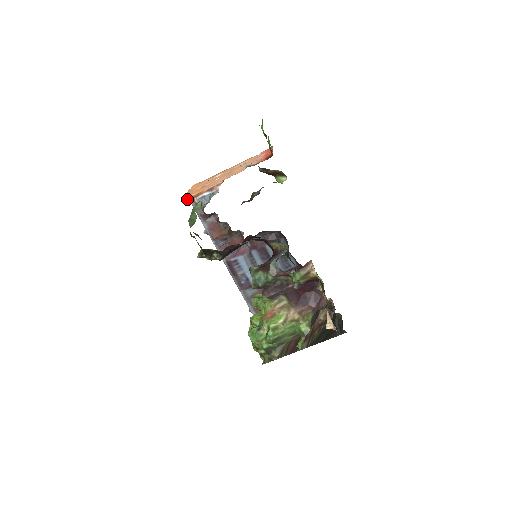
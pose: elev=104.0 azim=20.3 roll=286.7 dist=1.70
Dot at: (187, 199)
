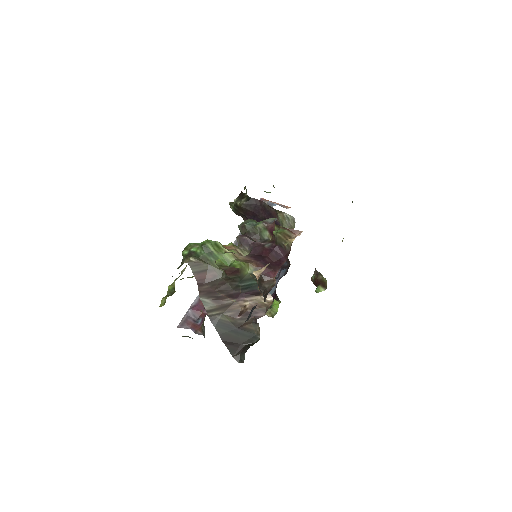
Dot at: (262, 198)
